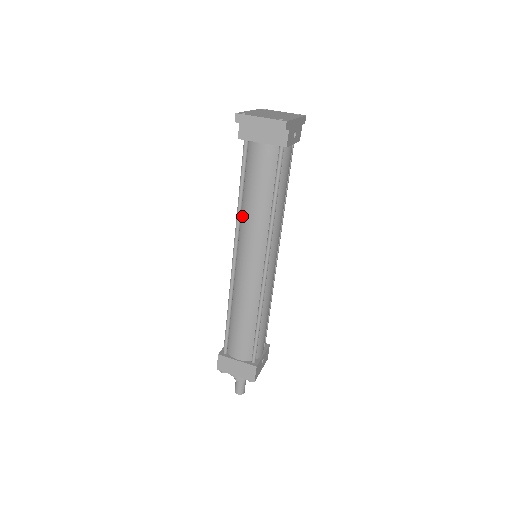
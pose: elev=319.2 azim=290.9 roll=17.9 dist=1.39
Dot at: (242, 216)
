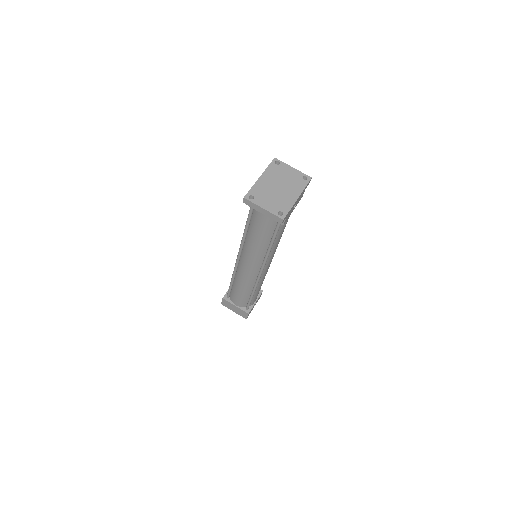
Dot at: (246, 241)
